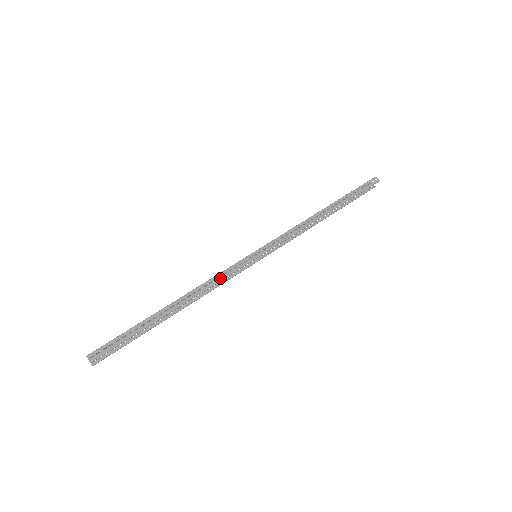
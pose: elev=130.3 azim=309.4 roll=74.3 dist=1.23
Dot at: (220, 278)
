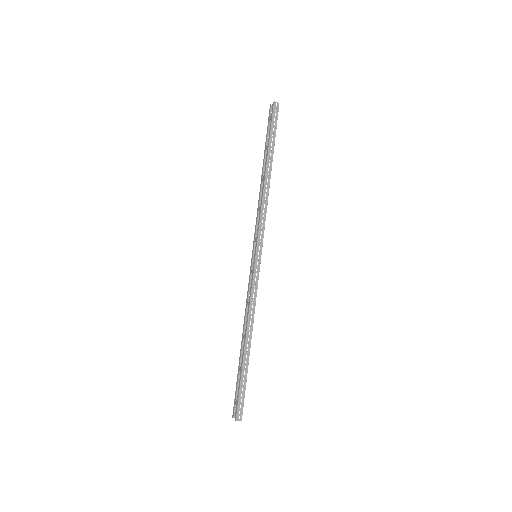
Dot at: (254, 297)
